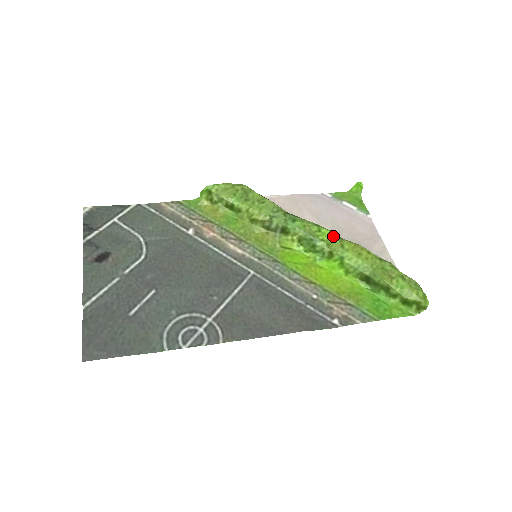
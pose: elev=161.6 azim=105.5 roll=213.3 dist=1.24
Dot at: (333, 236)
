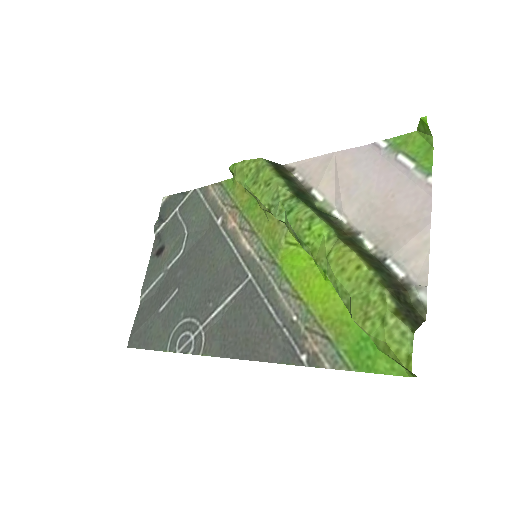
Dot at: (322, 237)
